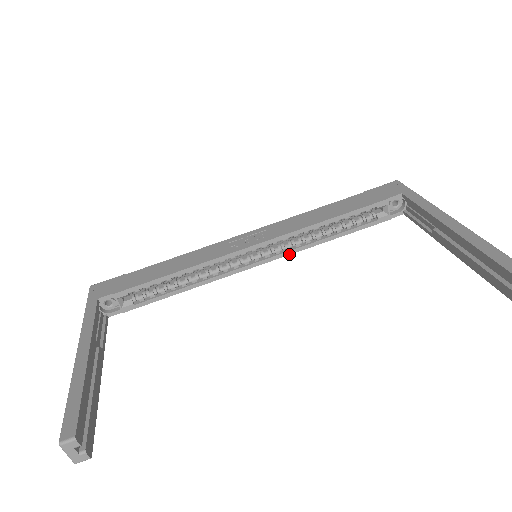
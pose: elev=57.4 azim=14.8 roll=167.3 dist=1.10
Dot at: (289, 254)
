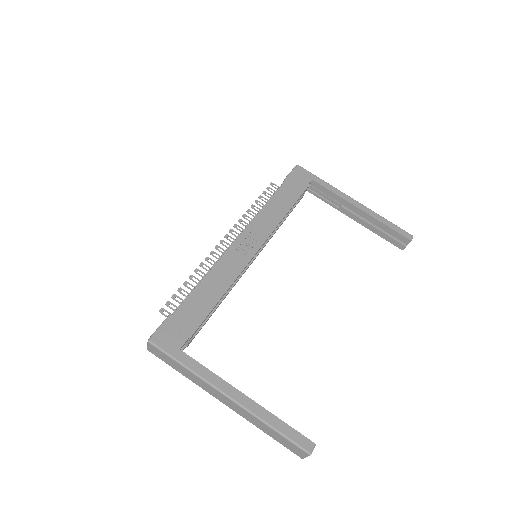
Dot at: occluded
